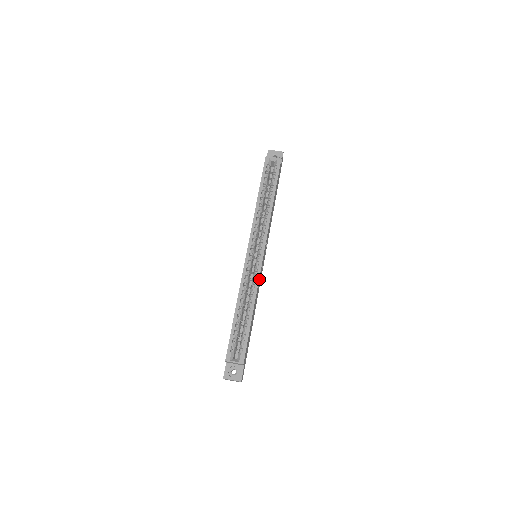
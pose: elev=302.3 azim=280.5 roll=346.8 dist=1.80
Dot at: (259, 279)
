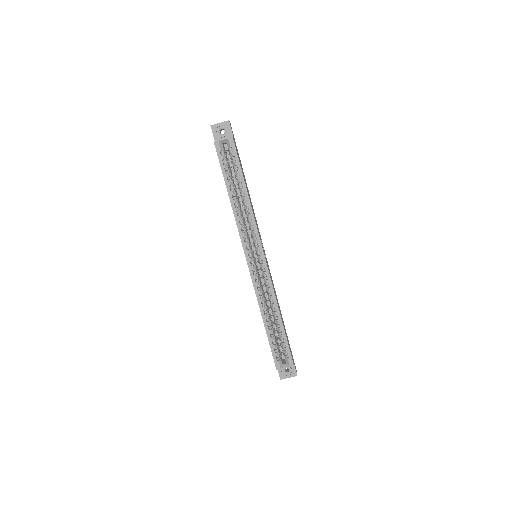
Dot at: (271, 282)
